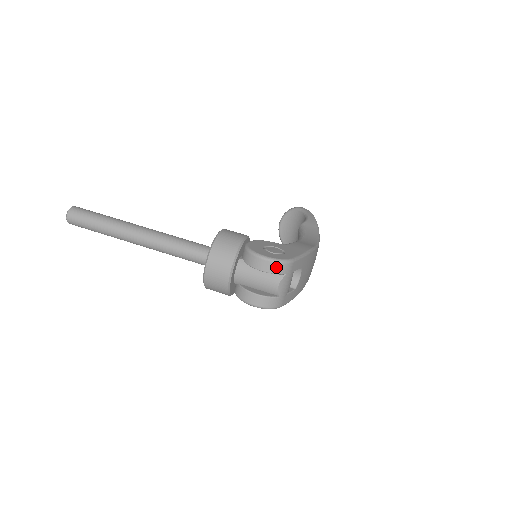
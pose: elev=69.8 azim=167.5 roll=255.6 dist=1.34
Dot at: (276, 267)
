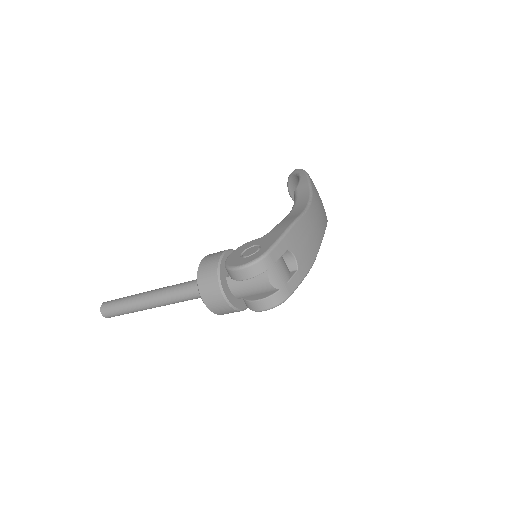
Dot at: (254, 270)
